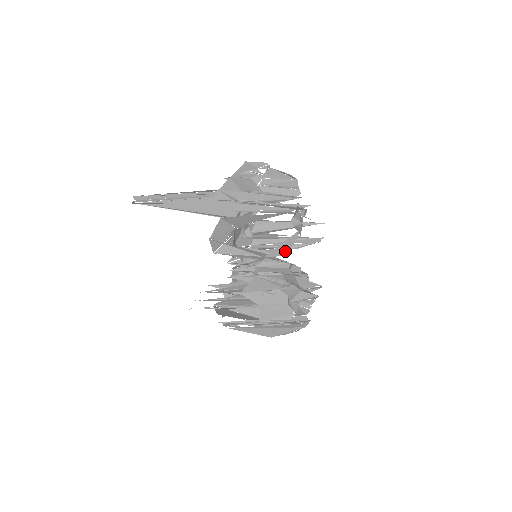
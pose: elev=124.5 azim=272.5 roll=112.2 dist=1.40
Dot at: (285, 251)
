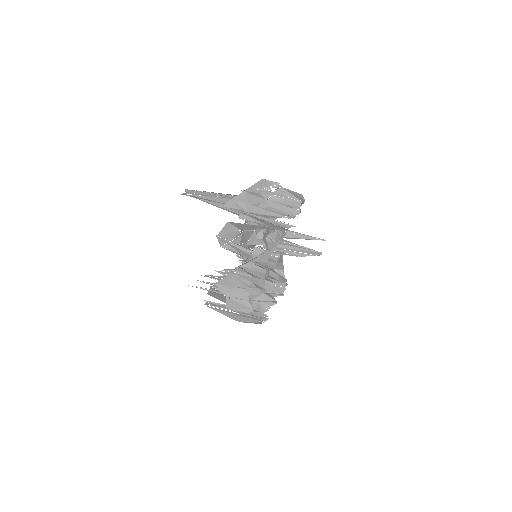
Dot at: (265, 259)
